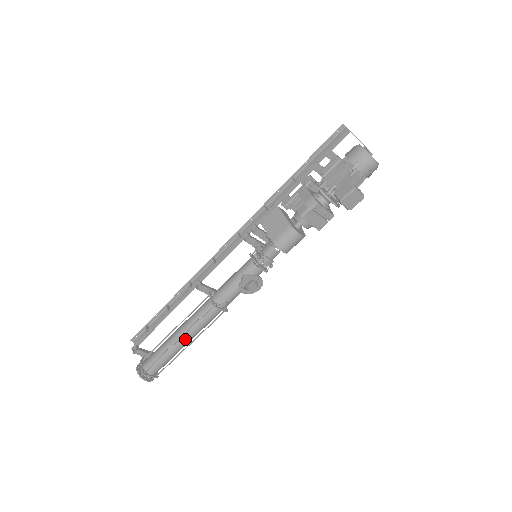
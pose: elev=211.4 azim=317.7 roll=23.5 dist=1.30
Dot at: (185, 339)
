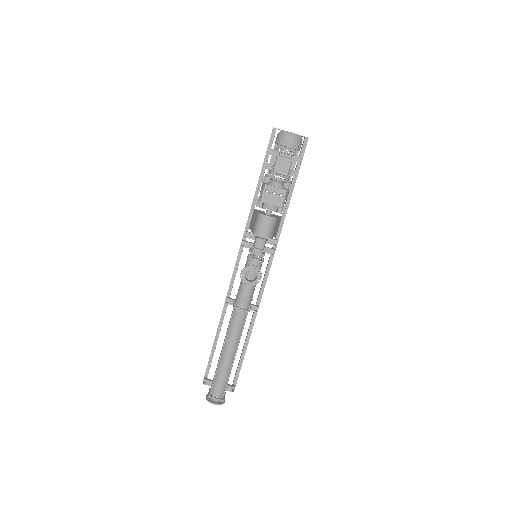
Dot at: (227, 350)
